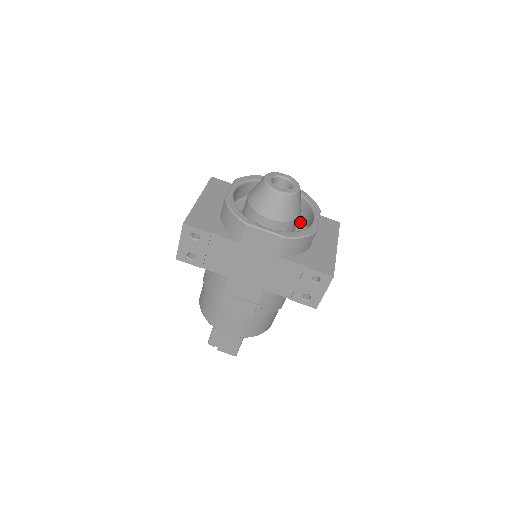
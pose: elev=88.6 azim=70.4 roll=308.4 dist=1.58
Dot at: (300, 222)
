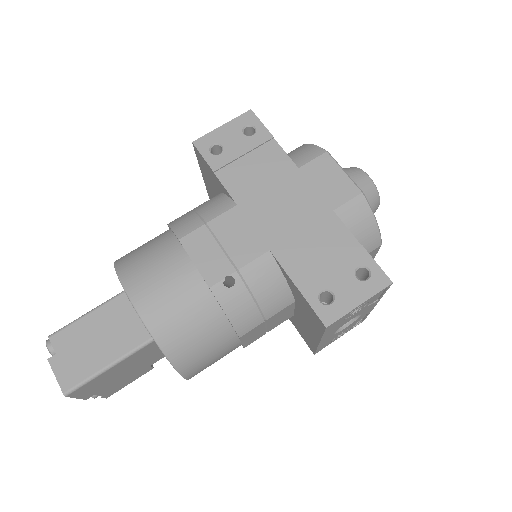
Dot at: occluded
